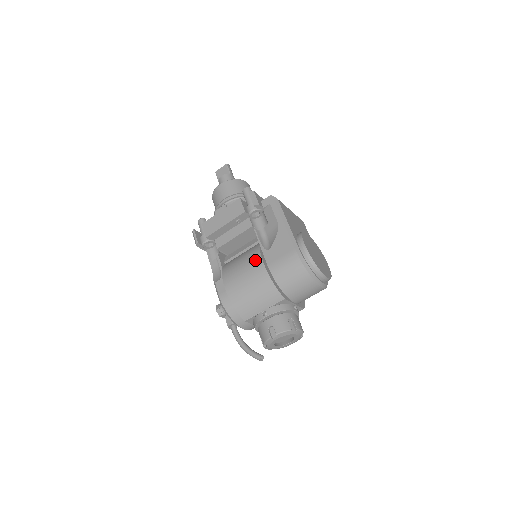
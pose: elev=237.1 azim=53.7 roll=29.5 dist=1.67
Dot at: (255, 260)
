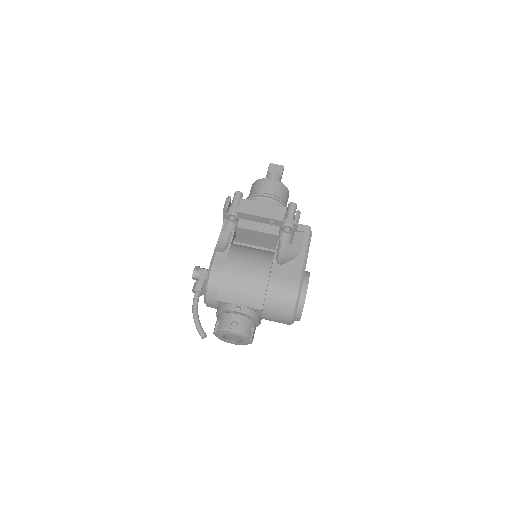
Dot at: (265, 264)
